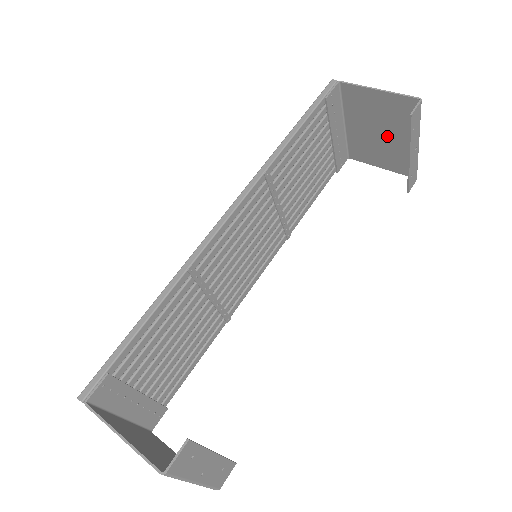
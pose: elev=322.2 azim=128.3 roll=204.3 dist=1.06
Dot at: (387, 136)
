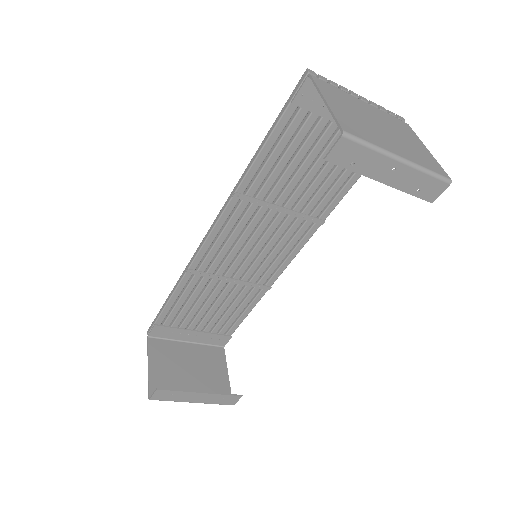
Dot at: (385, 135)
